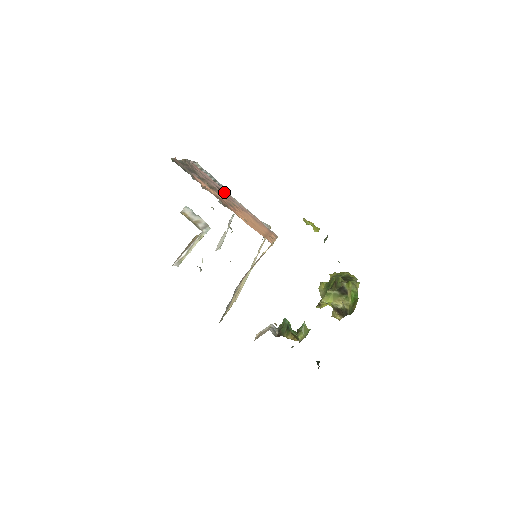
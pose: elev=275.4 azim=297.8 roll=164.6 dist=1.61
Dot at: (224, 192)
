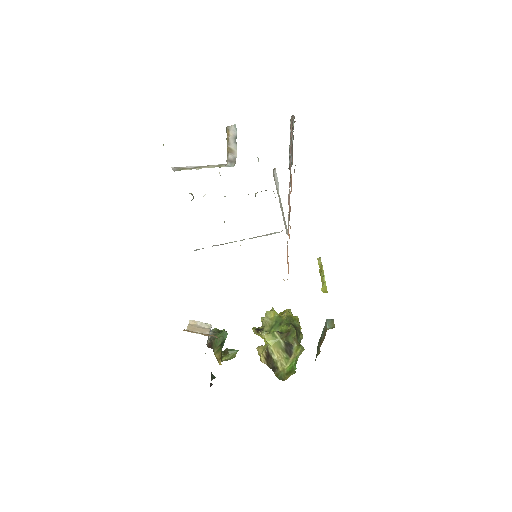
Dot at: occluded
